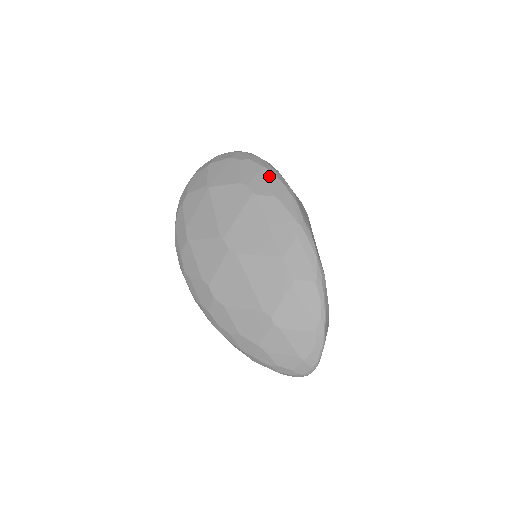
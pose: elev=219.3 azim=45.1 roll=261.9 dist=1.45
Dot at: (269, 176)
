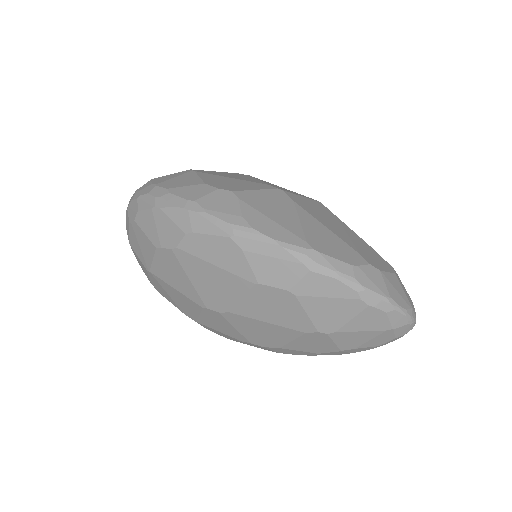
Dot at: (163, 215)
